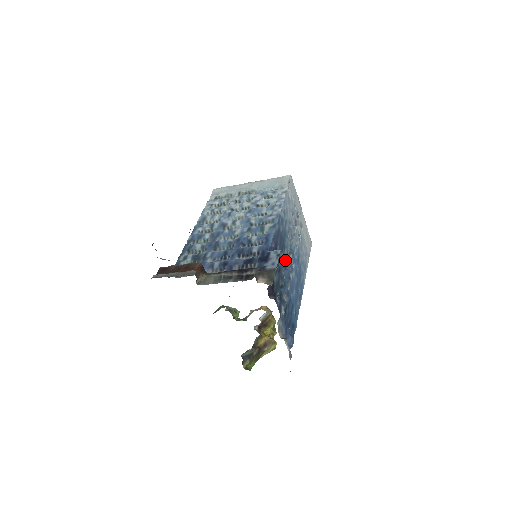
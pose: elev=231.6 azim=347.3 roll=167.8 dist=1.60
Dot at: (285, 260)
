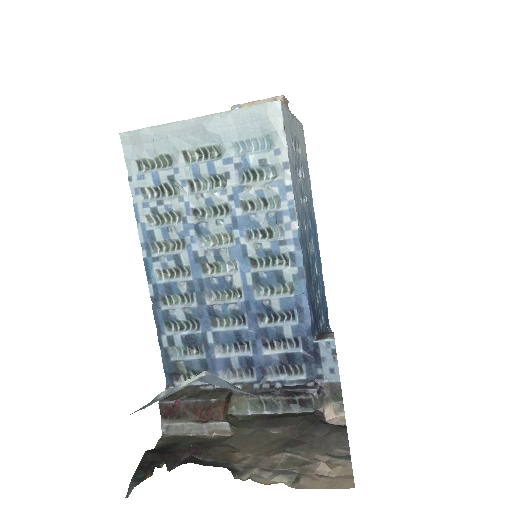
Dot at: (312, 275)
